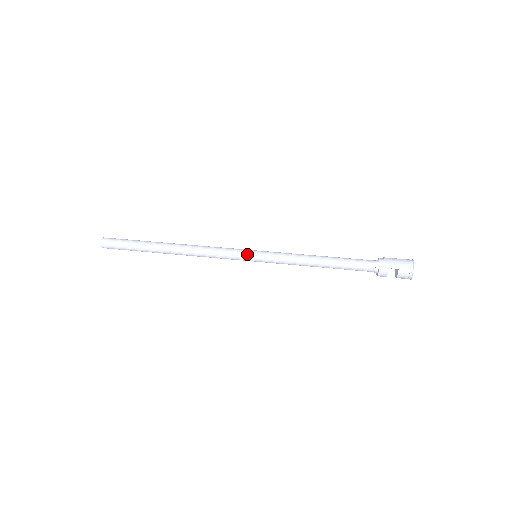
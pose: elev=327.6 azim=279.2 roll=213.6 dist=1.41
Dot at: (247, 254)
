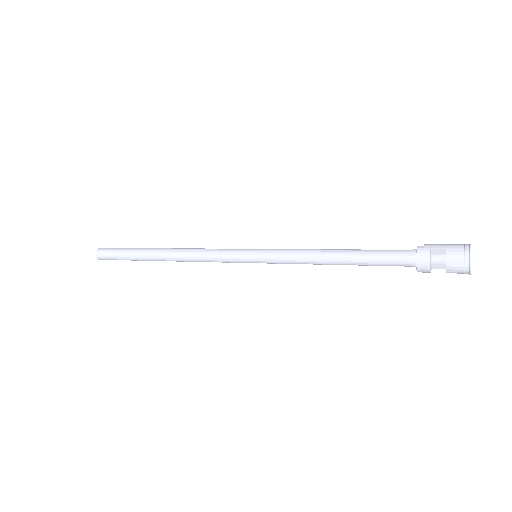
Dot at: (245, 250)
